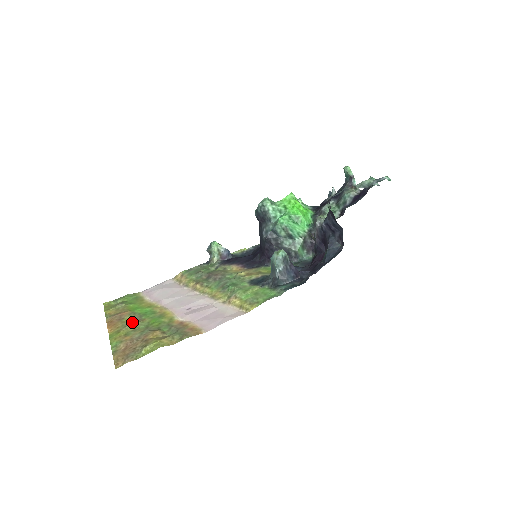
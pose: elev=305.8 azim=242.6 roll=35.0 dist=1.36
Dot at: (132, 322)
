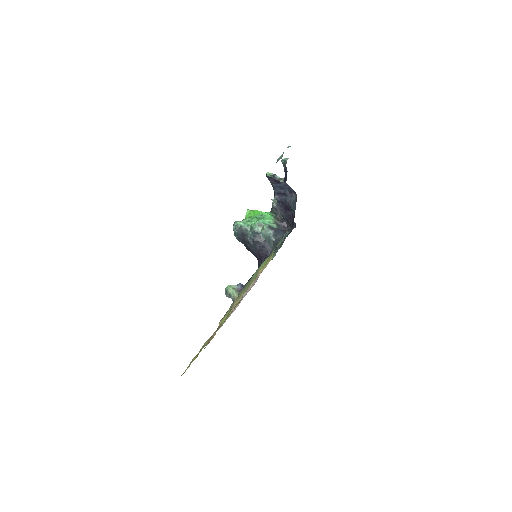
Dot at: occluded
